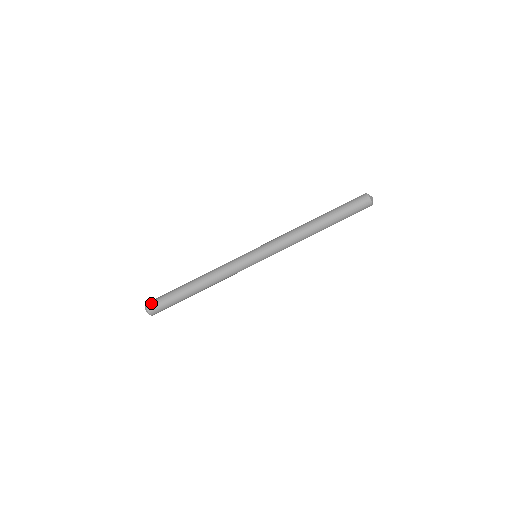
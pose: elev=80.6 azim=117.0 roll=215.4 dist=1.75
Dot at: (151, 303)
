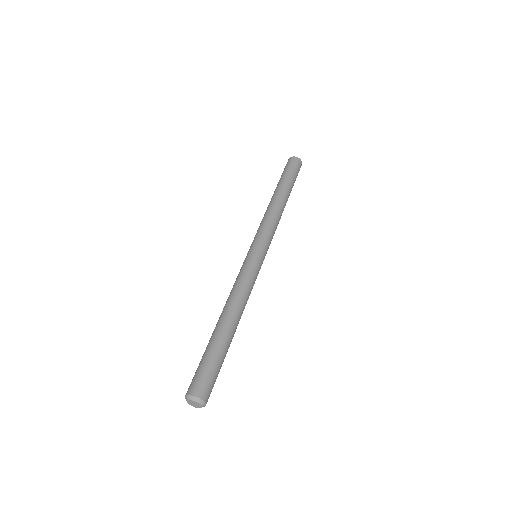
Dot at: occluded
